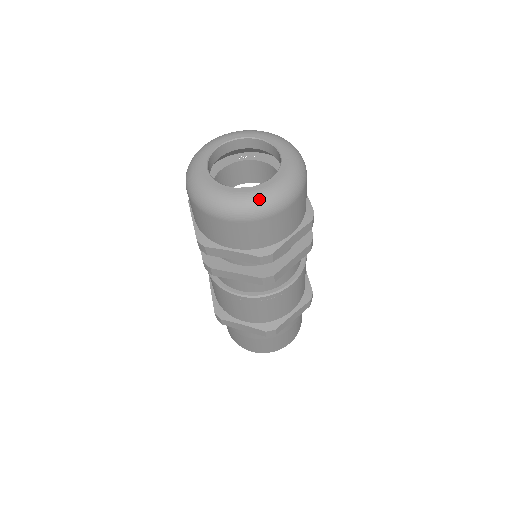
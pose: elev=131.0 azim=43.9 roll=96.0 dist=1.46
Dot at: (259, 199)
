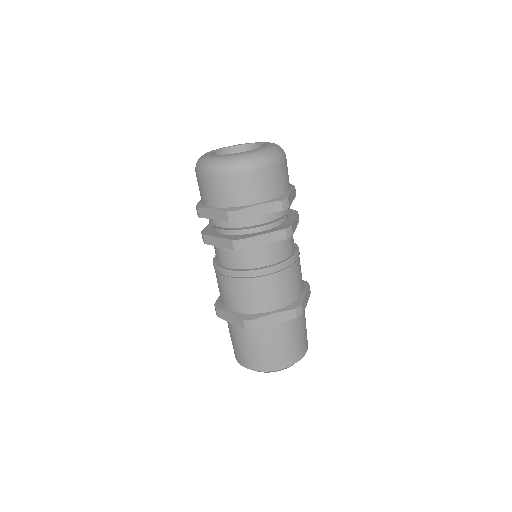
Dot at: (268, 150)
